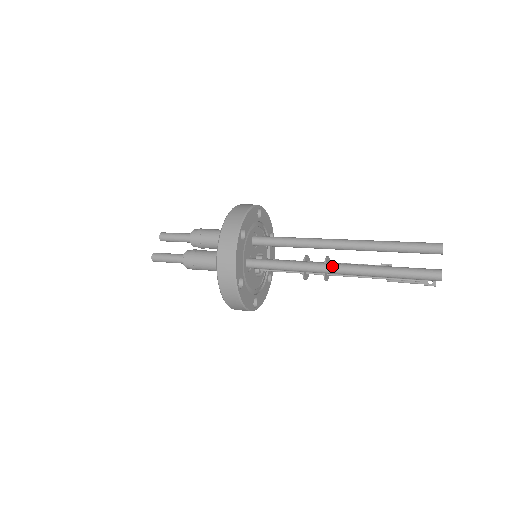
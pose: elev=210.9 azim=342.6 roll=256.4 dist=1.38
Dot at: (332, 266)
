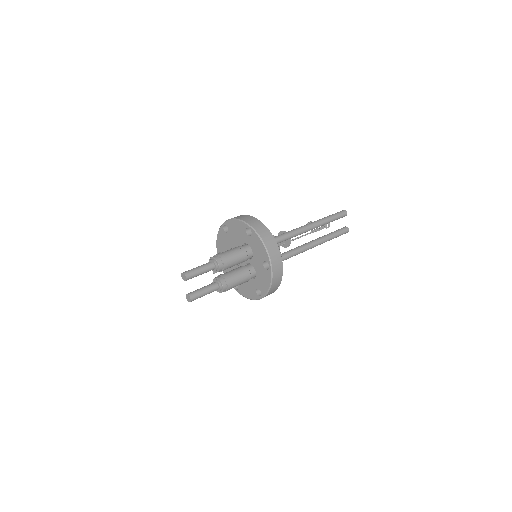
Dot at: (308, 248)
